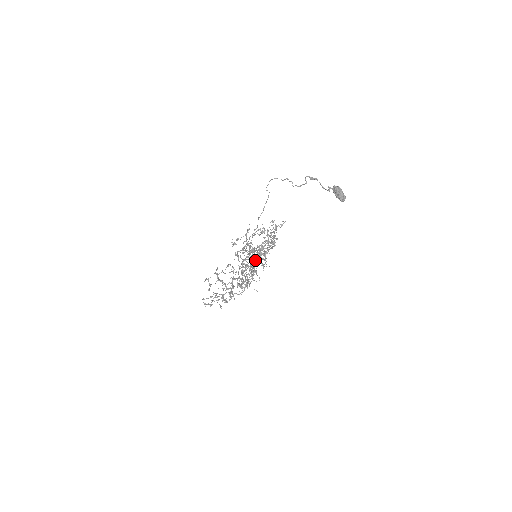
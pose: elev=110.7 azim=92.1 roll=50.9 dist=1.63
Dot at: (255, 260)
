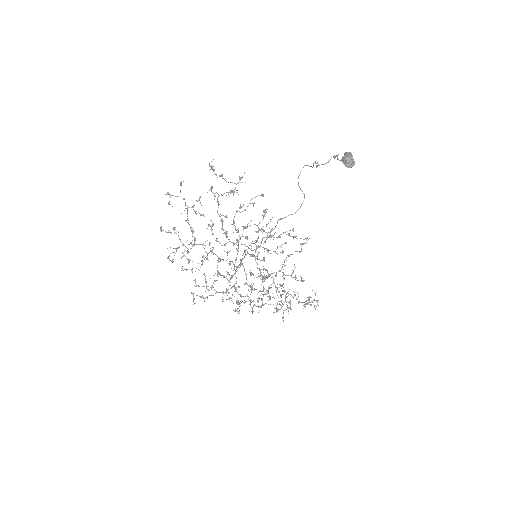
Dot at: (266, 290)
